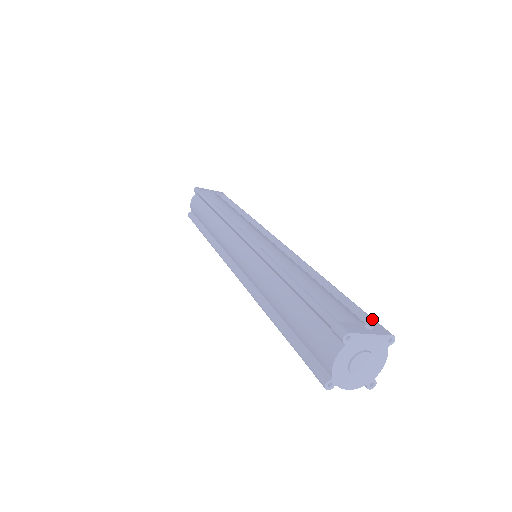
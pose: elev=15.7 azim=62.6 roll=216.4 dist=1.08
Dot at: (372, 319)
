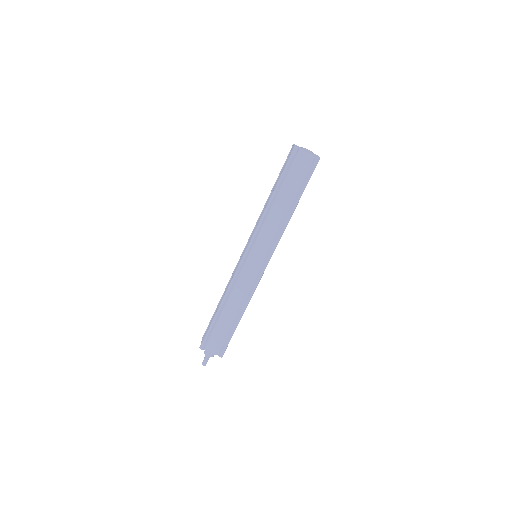
Dot at: occluded
